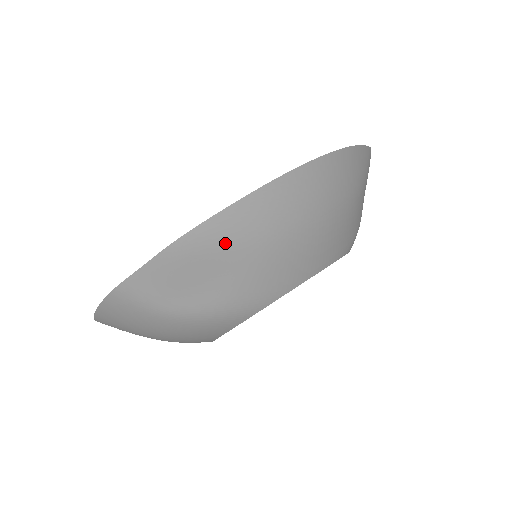
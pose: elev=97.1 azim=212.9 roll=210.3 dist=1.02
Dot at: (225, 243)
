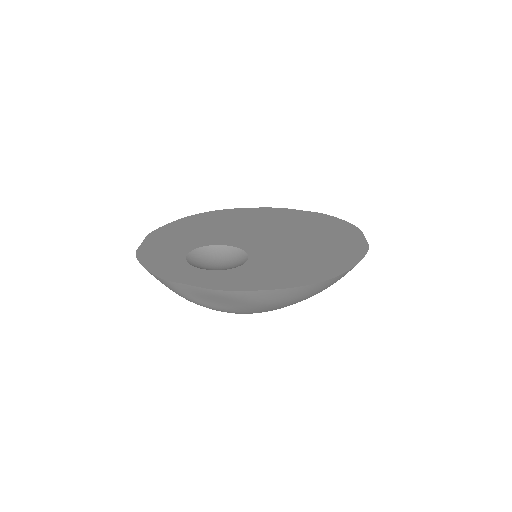
Dot at: (243, 299)
